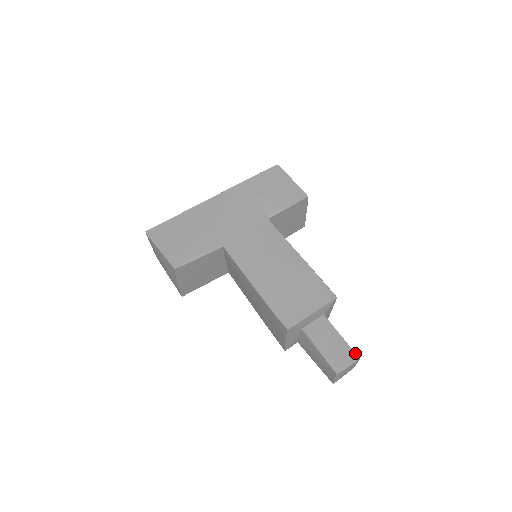
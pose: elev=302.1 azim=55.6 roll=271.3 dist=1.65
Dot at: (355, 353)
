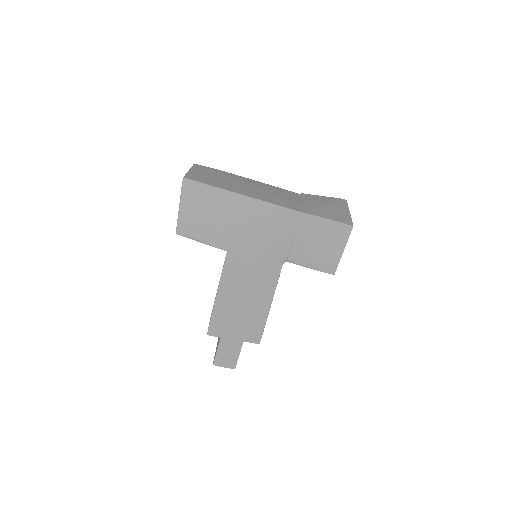
Dot at: occluded
